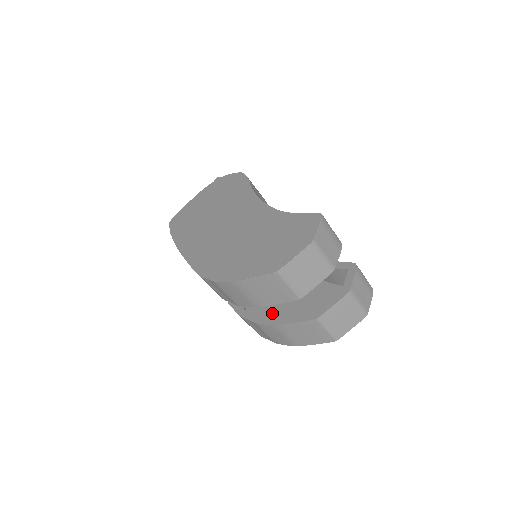
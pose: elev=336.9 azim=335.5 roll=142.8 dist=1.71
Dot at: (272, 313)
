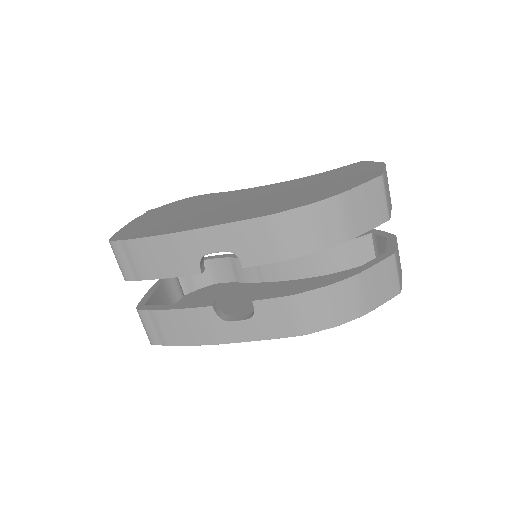
Dot at: occluded
